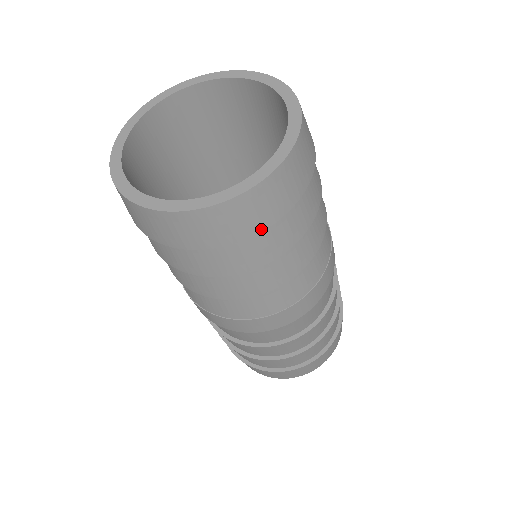
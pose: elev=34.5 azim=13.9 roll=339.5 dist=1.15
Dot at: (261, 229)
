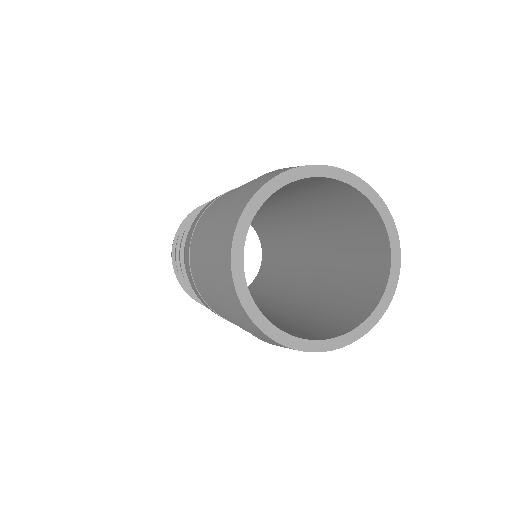
Dot at: occluded
